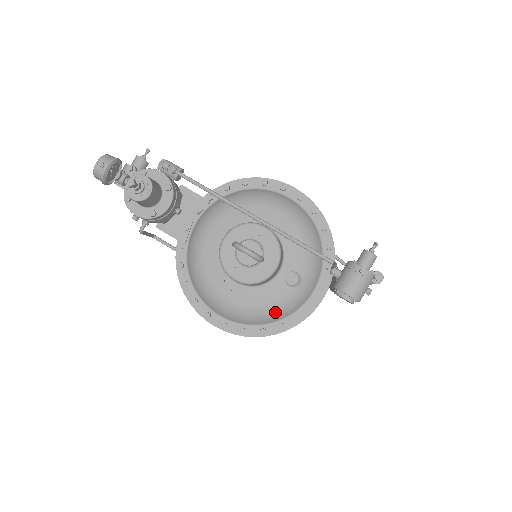
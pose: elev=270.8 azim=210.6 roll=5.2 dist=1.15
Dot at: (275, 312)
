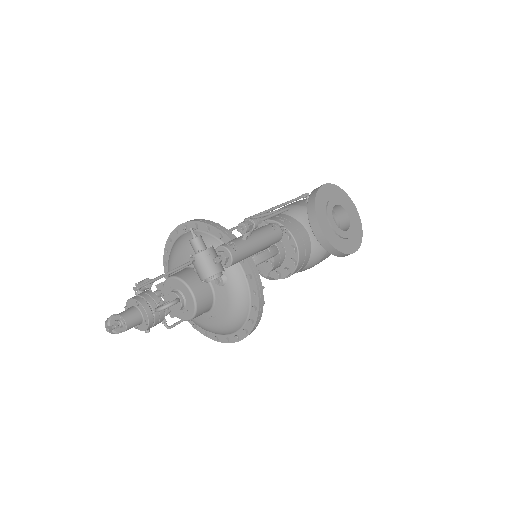
Dot at: (238, 307)
